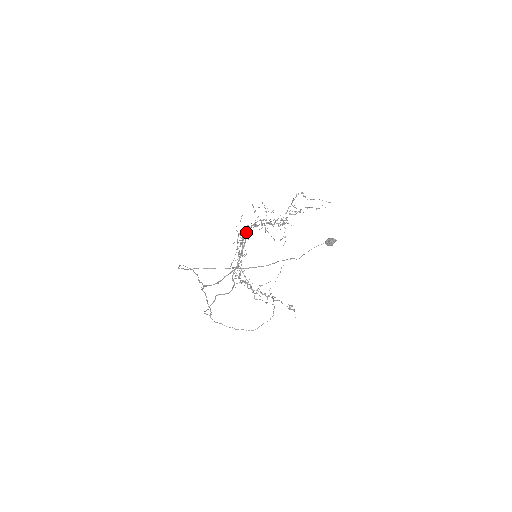
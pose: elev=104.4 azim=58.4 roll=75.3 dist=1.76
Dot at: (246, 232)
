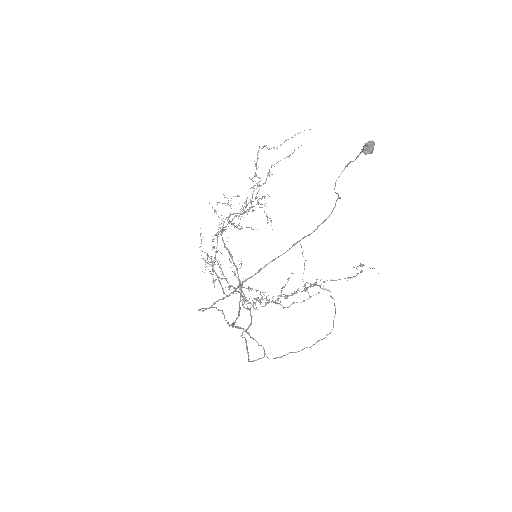
Dot at: occluded
